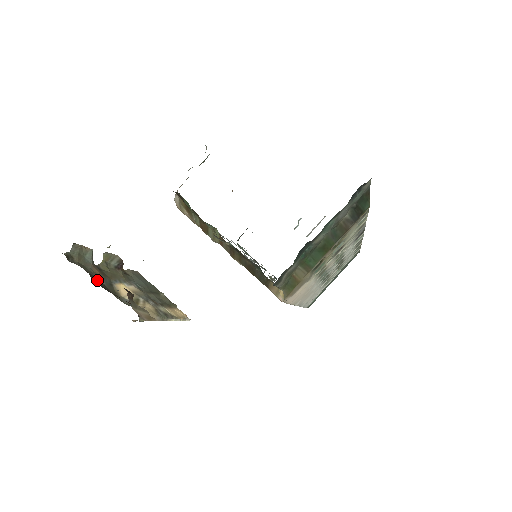
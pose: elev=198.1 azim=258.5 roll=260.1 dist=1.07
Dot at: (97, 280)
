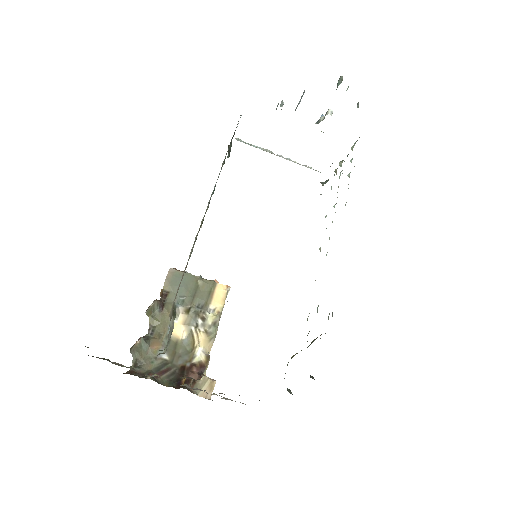
Dot at: (164, 372)
